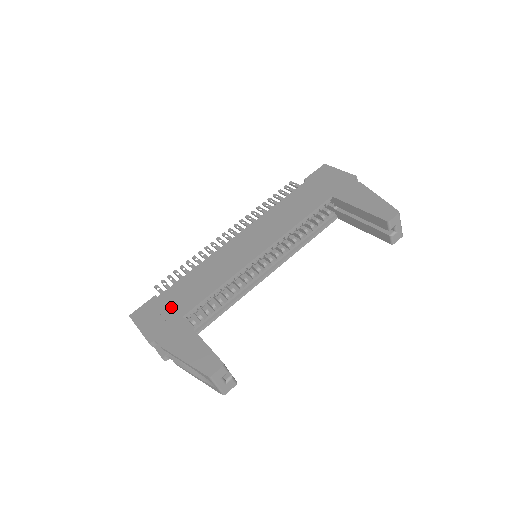
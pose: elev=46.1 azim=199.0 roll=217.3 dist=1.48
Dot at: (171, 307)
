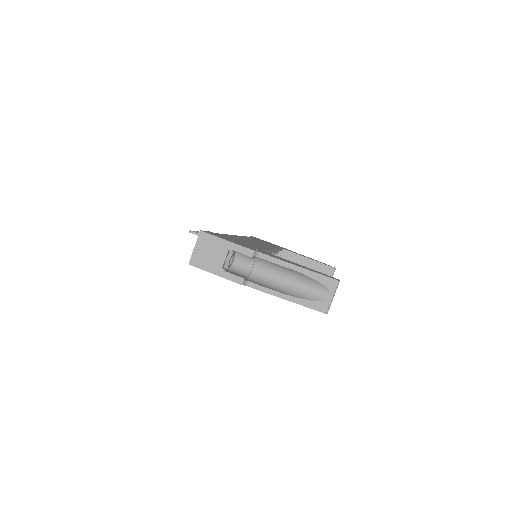
Dot at: occluded
